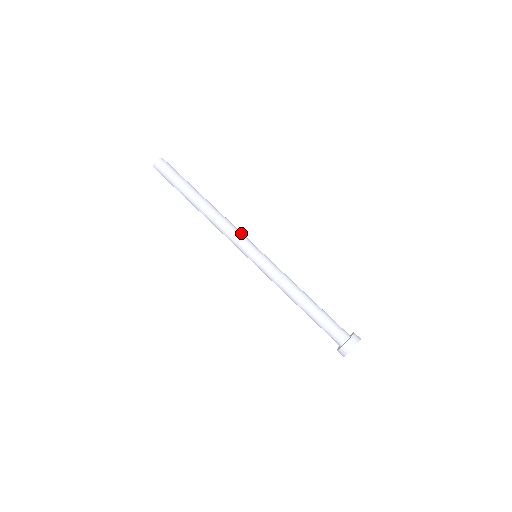
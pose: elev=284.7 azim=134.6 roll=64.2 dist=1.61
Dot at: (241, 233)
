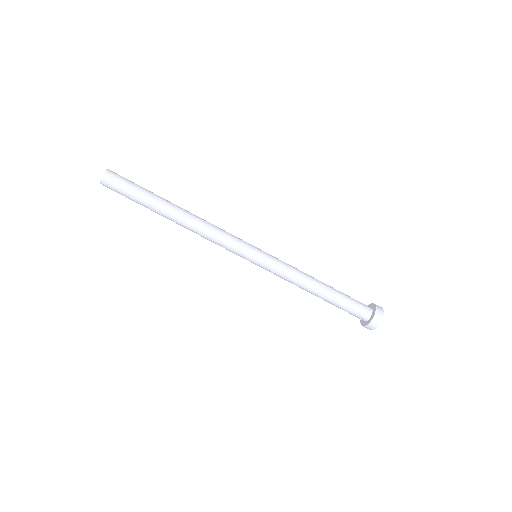
Dot at: (233, 237)
